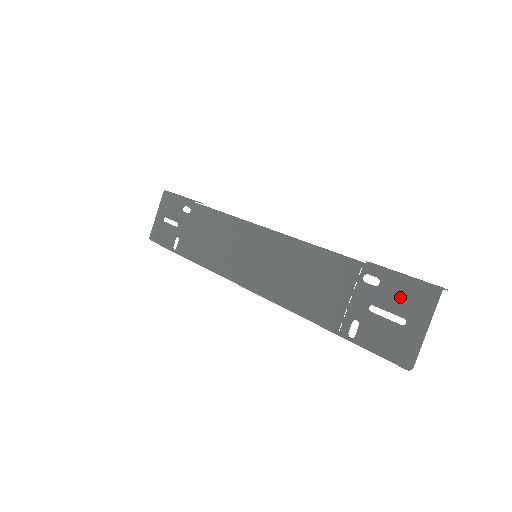
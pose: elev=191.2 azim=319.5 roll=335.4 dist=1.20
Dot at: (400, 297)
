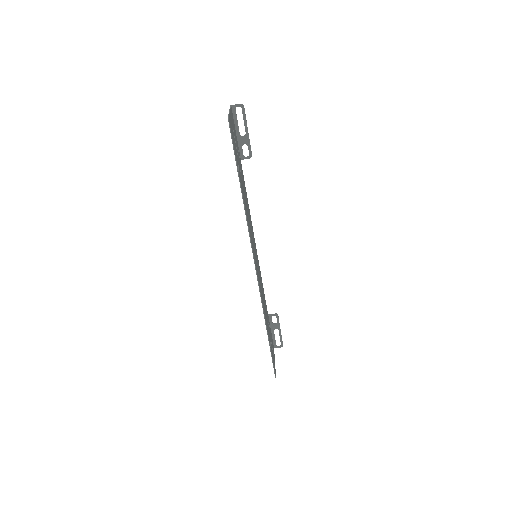
Dot at: occluded
